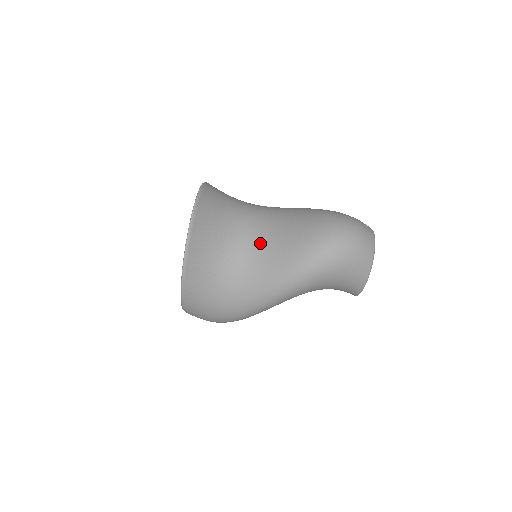
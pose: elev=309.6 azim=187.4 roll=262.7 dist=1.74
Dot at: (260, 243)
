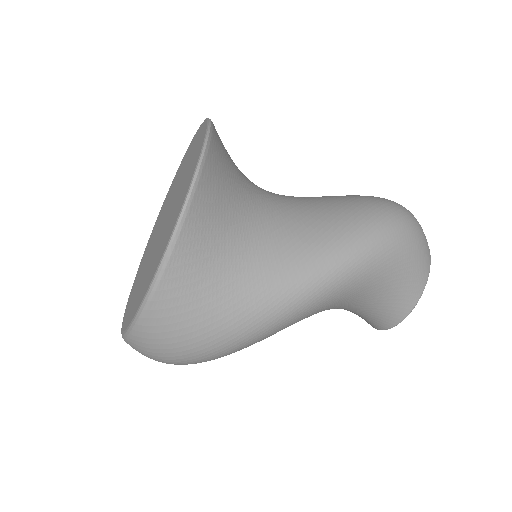
Dot at: (289, 209)
